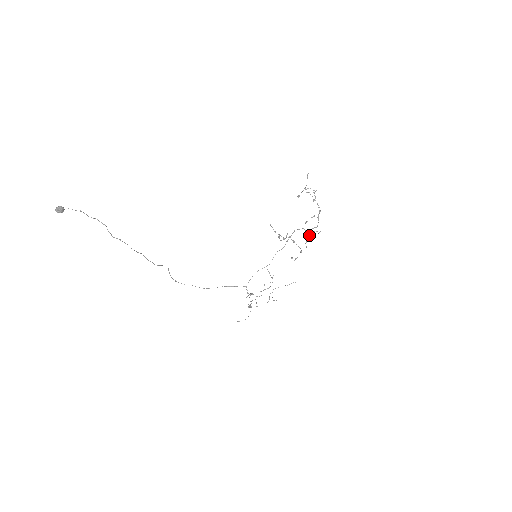
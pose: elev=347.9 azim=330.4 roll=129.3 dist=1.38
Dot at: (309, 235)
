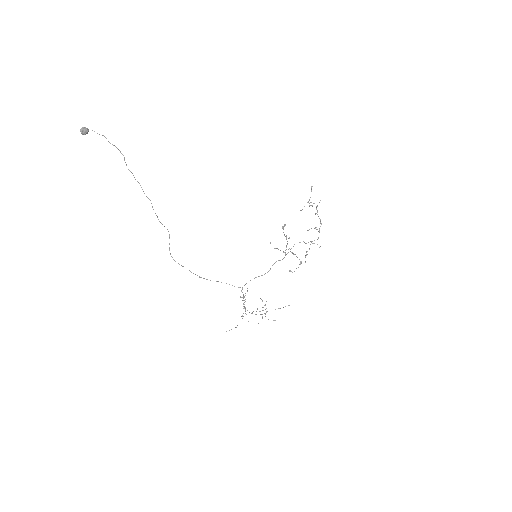
Dot at: (309, 248)
